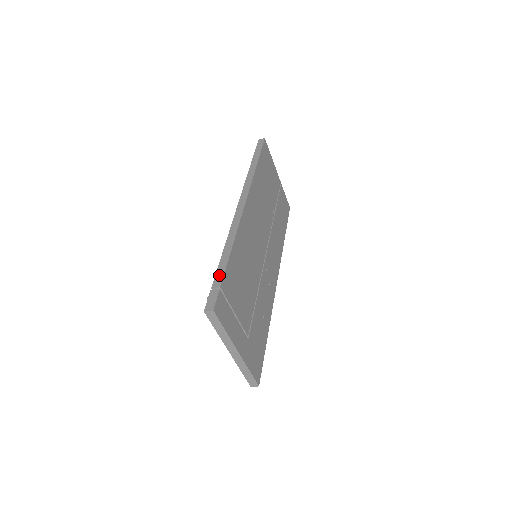
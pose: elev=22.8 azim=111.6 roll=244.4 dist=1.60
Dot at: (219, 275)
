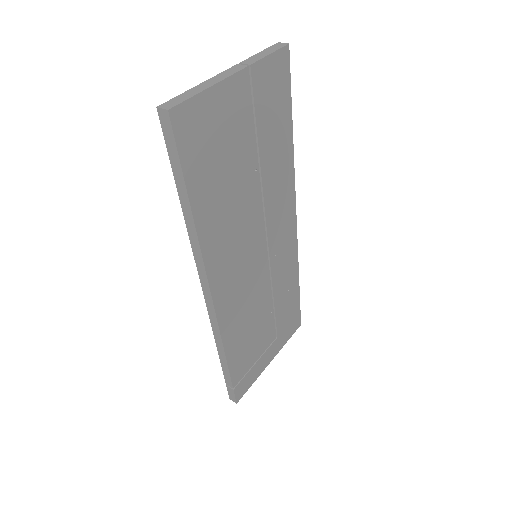
Dot at: (227, 377)
